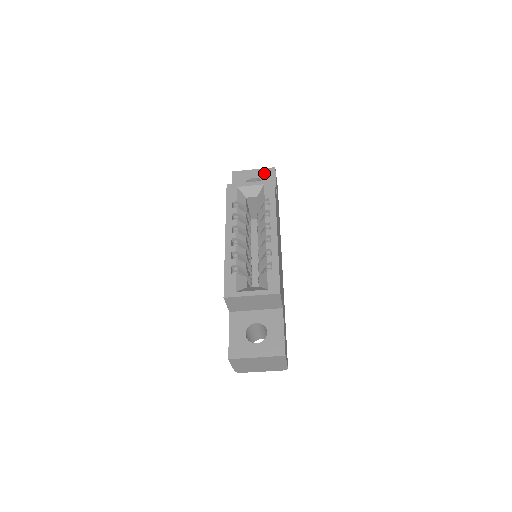
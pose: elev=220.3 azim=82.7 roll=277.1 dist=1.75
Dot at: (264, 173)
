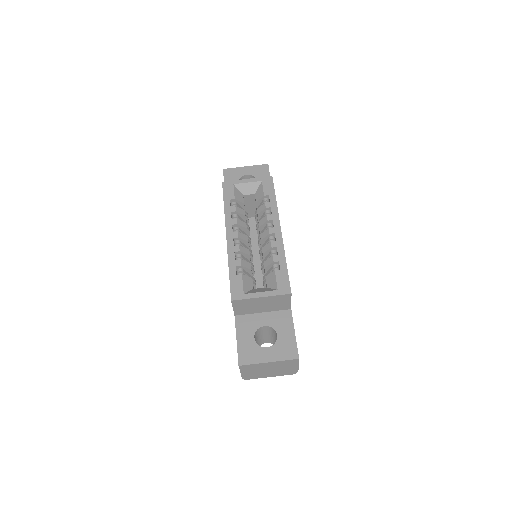
Dot at: (257, 170)
